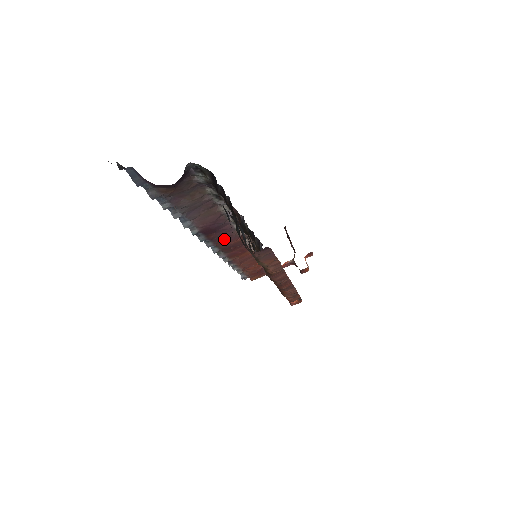
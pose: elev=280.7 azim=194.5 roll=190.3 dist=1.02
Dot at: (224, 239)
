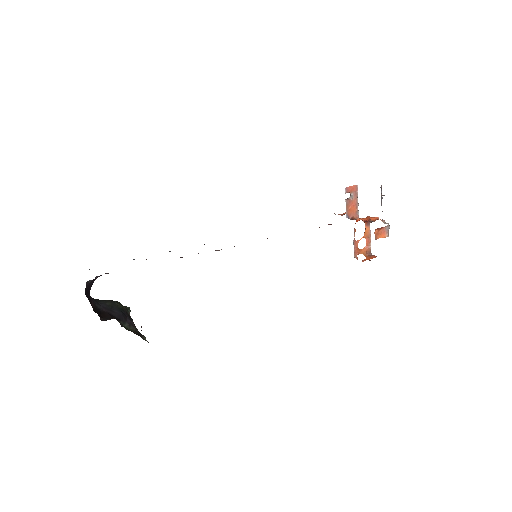
Dot at: occluded
